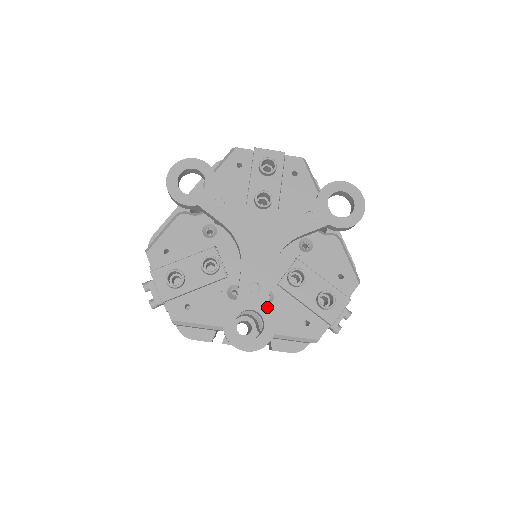
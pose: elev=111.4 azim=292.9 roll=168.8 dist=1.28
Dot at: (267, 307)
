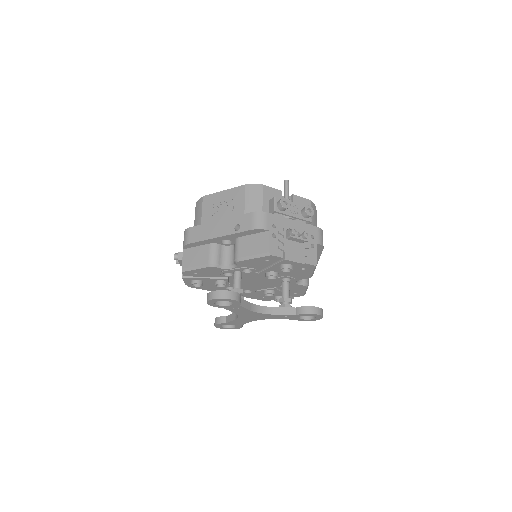
Dot at: (241, 326)
